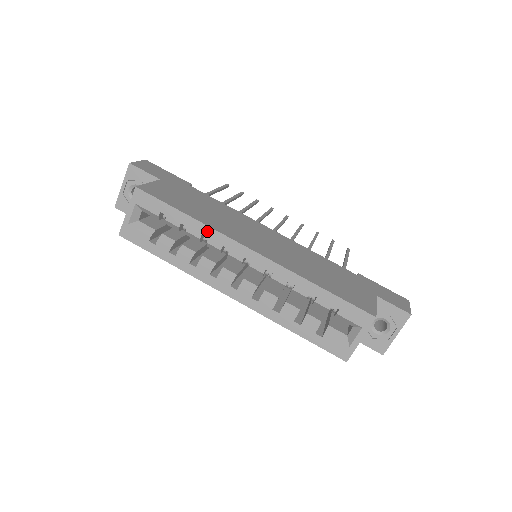
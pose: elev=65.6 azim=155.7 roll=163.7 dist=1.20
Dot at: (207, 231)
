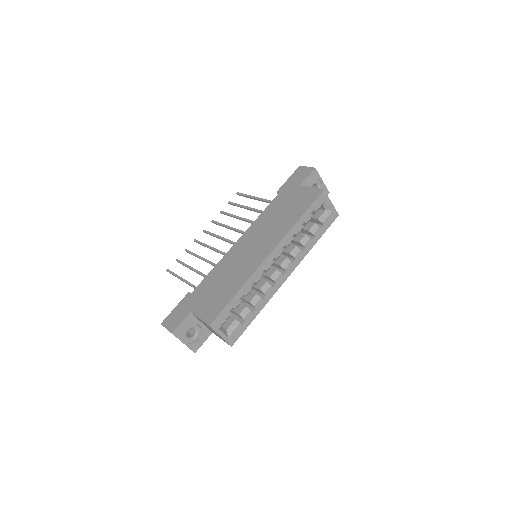
Dot at: (250, 282)
